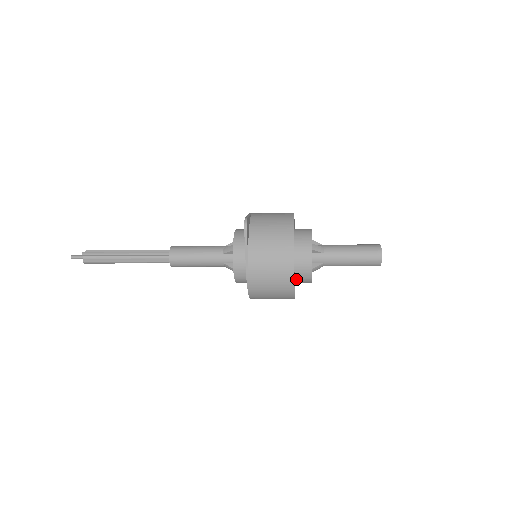
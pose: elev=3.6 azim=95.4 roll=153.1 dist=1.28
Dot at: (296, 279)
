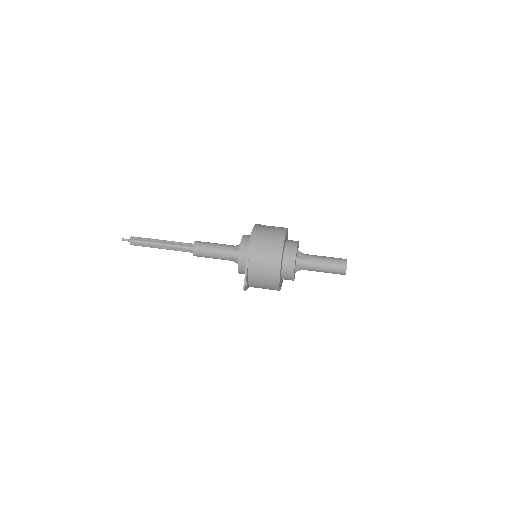
Dot at: occluded
